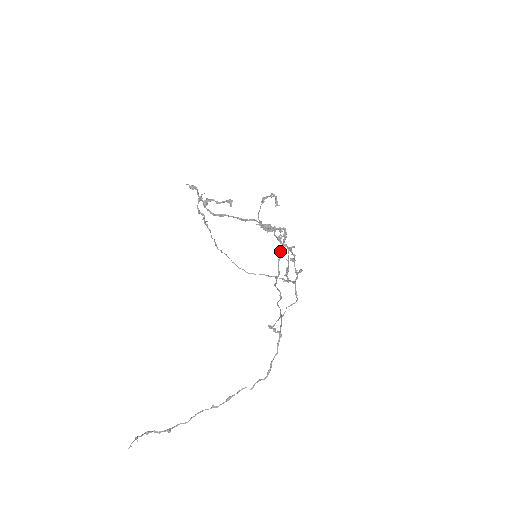
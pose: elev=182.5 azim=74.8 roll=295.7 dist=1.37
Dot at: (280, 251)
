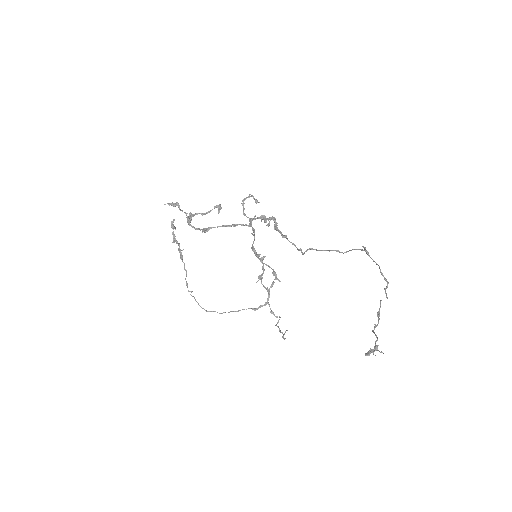
Dot at: (282, 236)
